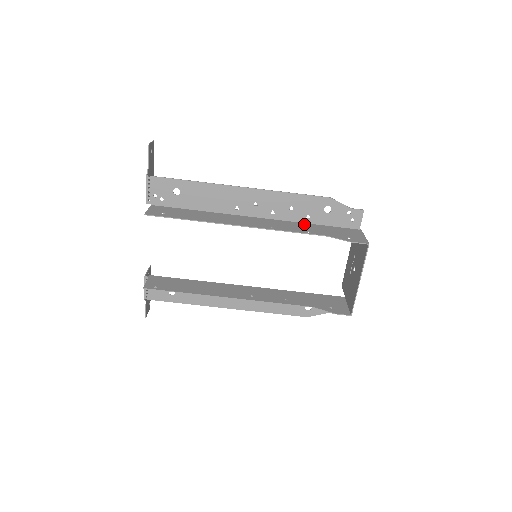
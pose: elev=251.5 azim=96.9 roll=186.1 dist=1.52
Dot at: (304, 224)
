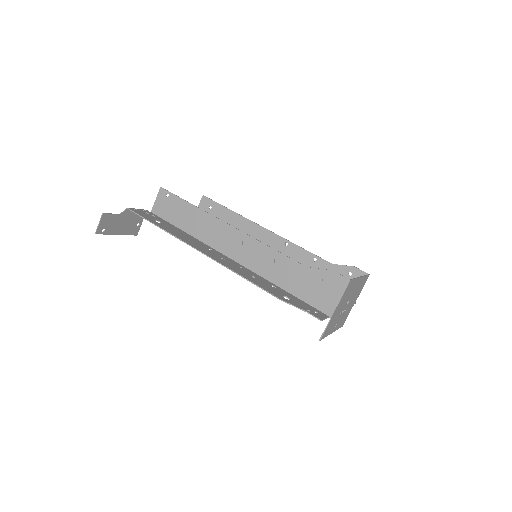
Dot at: occluded
